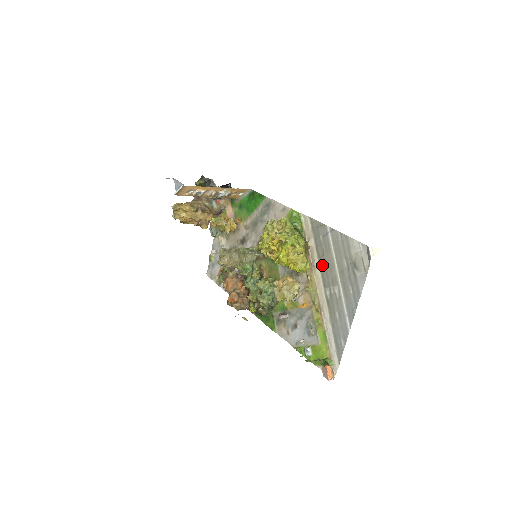
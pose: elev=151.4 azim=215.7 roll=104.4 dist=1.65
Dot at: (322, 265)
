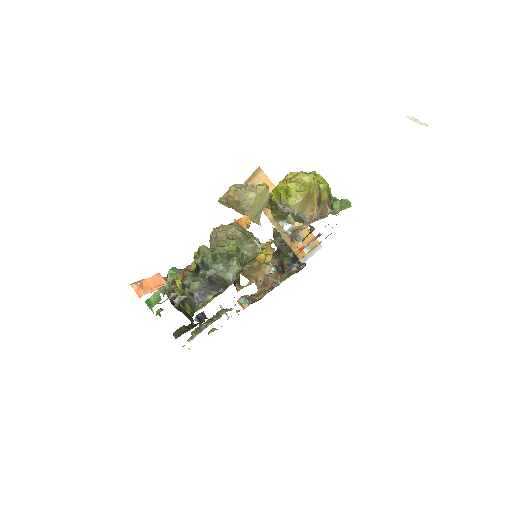
Dot at: occluded
